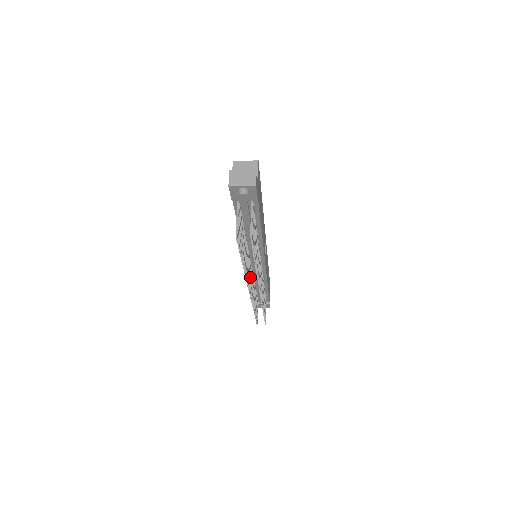
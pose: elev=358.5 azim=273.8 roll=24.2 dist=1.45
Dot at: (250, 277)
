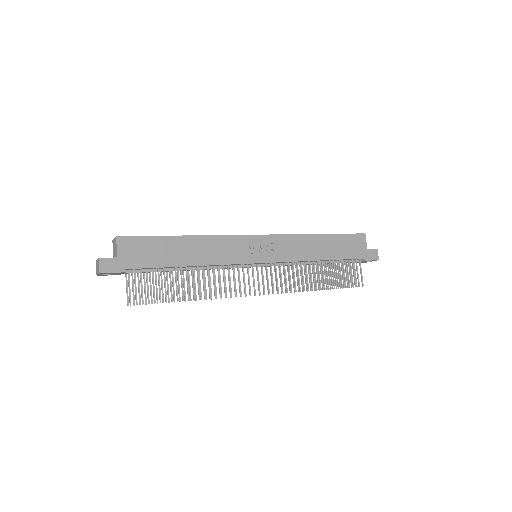
Dot at: occluded
